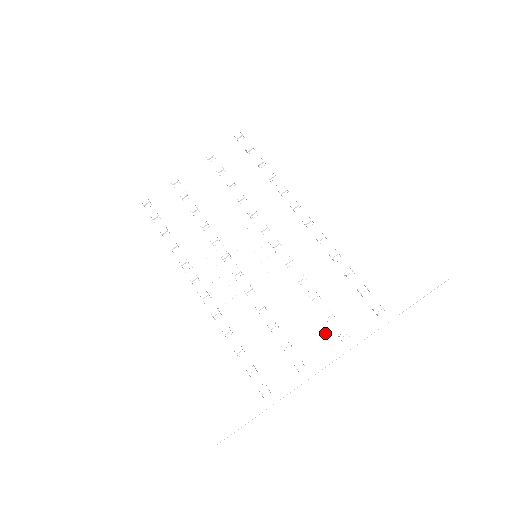
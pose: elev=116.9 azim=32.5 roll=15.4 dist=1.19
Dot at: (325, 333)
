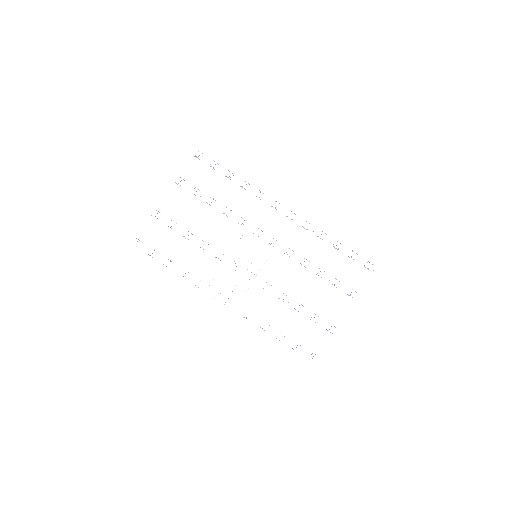
Dot at: (338, 297)
